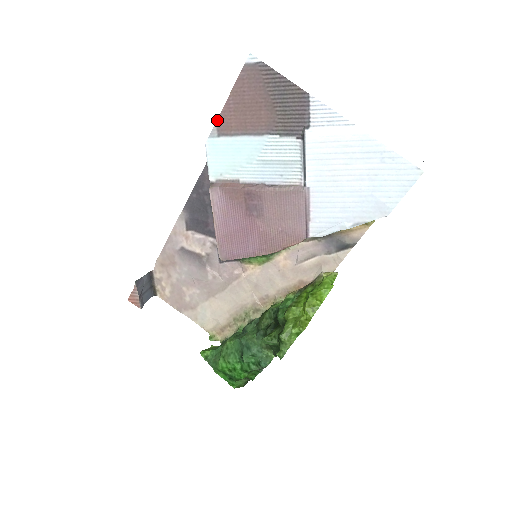
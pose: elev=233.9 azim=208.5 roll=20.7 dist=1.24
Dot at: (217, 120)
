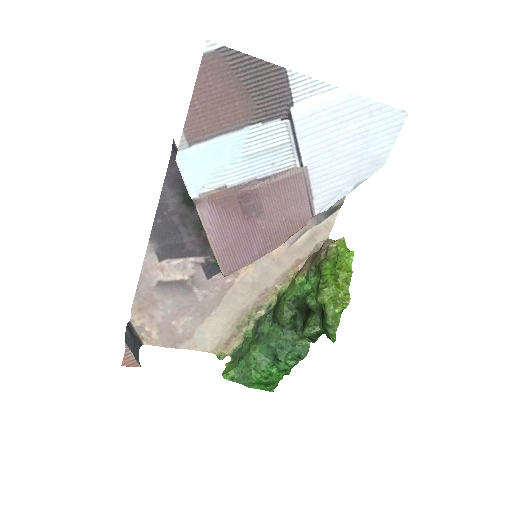
Dot at: (184, 128)
